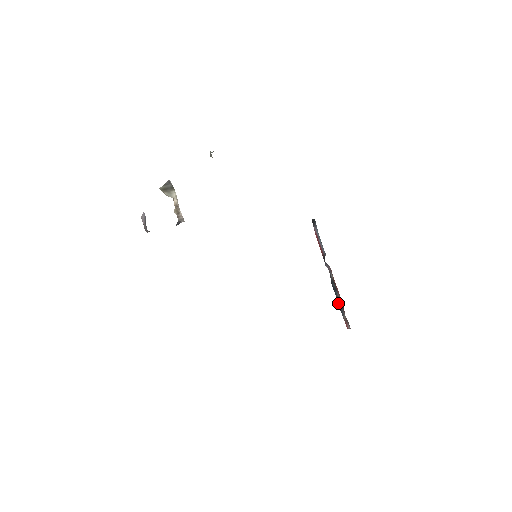
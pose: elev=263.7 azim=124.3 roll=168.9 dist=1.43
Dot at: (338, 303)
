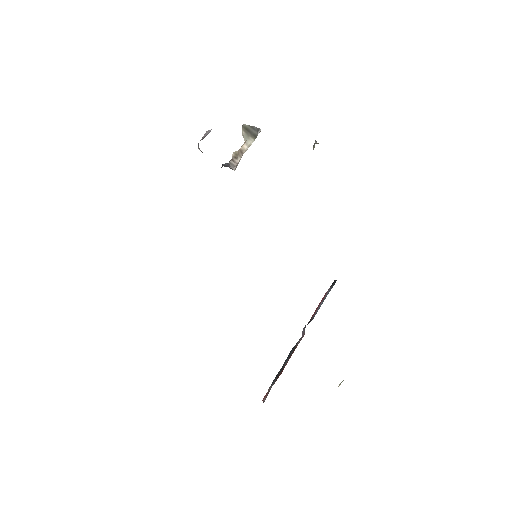
Dot at: (279, 371)
